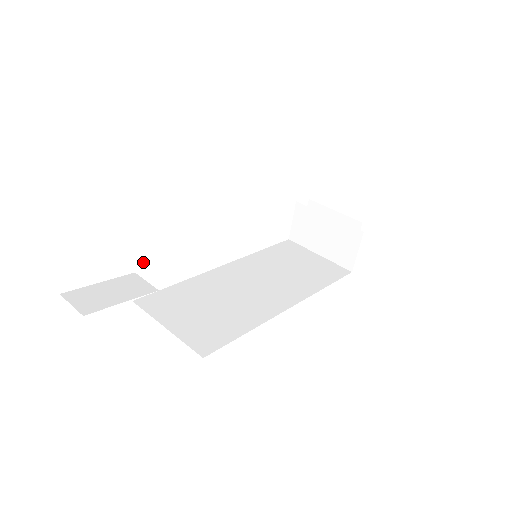
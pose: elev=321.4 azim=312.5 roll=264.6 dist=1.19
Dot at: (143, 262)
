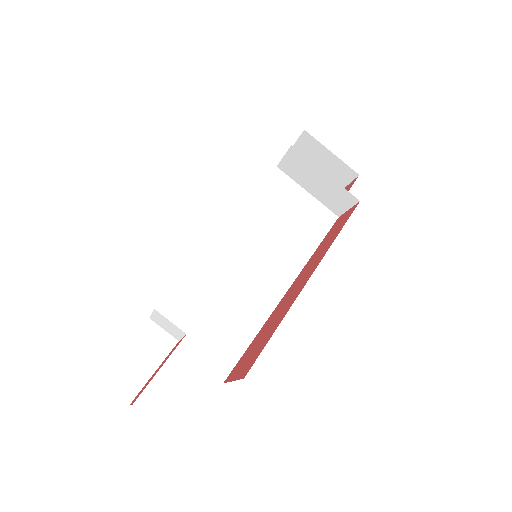
Dot at: (160, 322)
